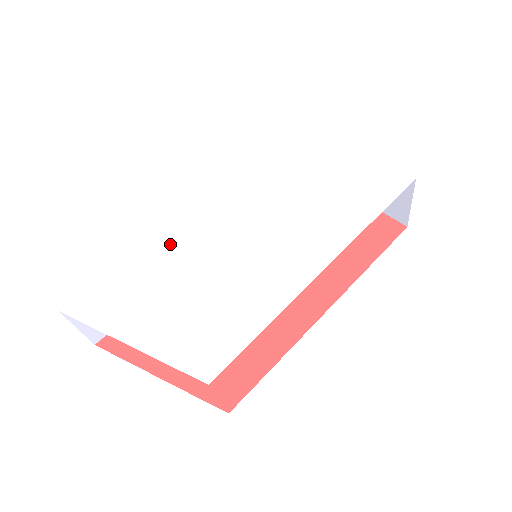
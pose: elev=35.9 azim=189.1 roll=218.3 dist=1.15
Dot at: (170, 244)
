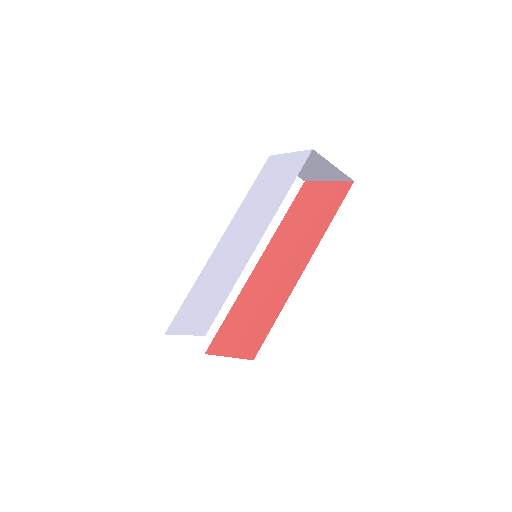
Dot at: (205, 273)
